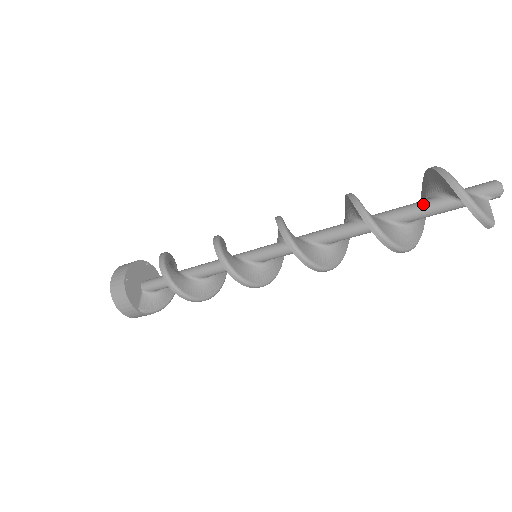
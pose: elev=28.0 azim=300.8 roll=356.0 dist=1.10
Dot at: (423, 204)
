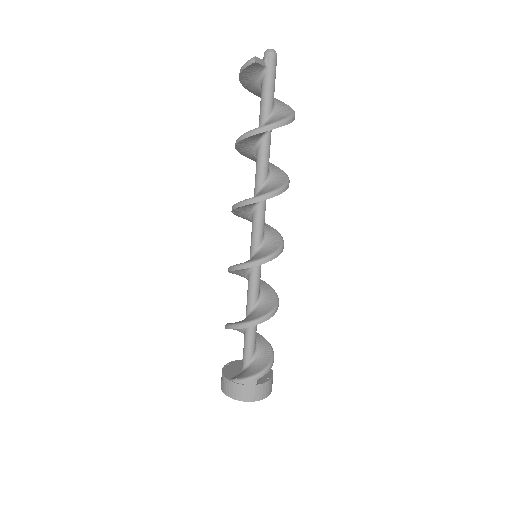
Dot at: occluded
